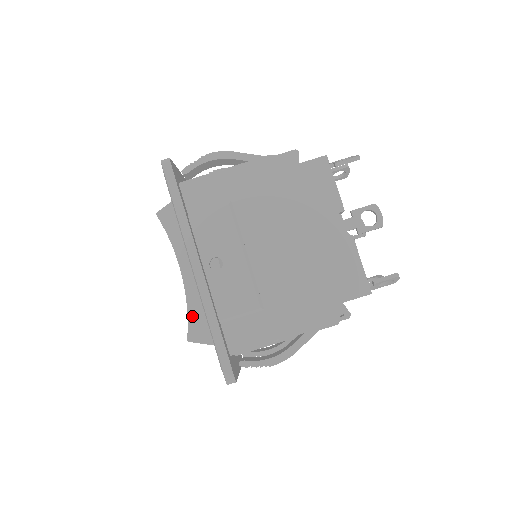
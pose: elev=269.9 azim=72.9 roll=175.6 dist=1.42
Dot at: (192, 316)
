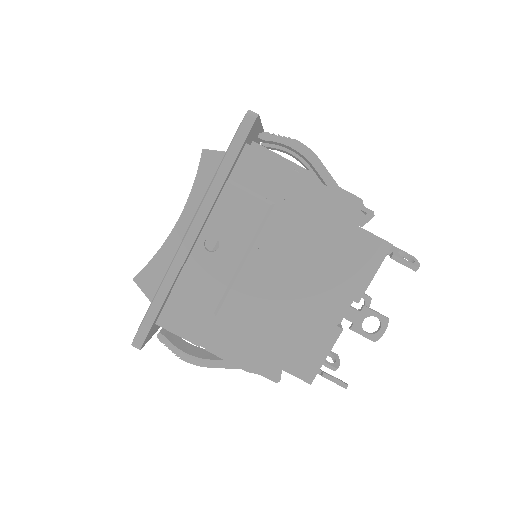
Dot at: (154, 264)
